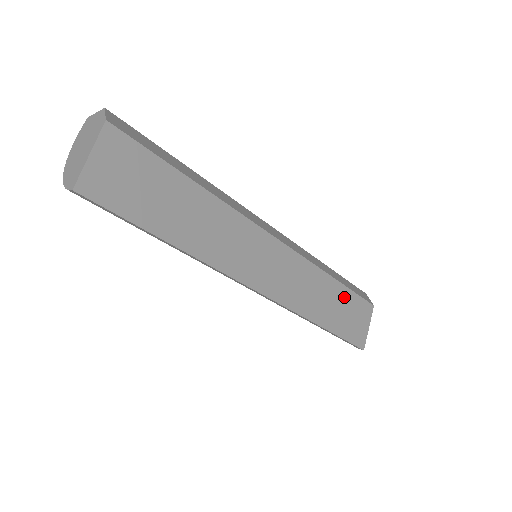
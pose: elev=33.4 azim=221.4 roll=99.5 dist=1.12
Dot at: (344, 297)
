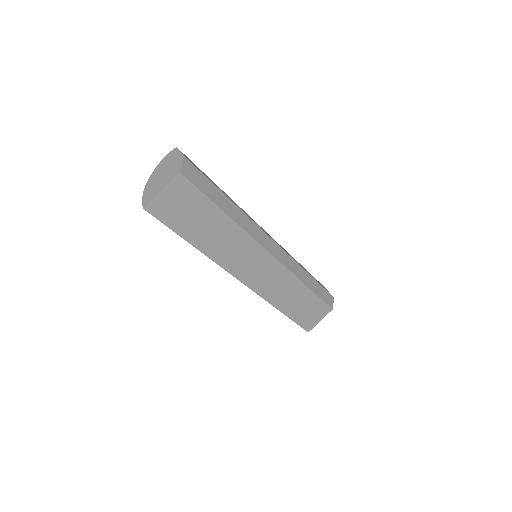
Dot at: (309, 299)
